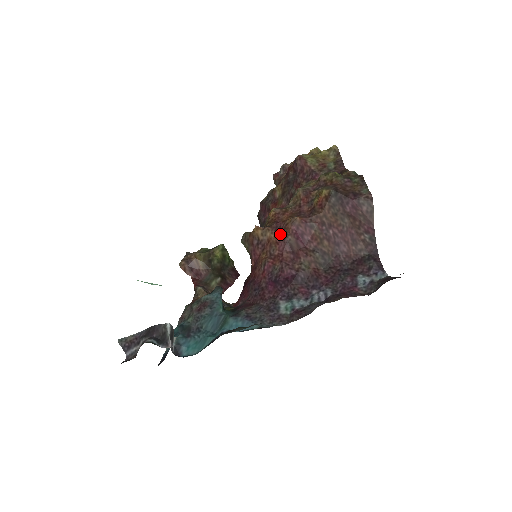
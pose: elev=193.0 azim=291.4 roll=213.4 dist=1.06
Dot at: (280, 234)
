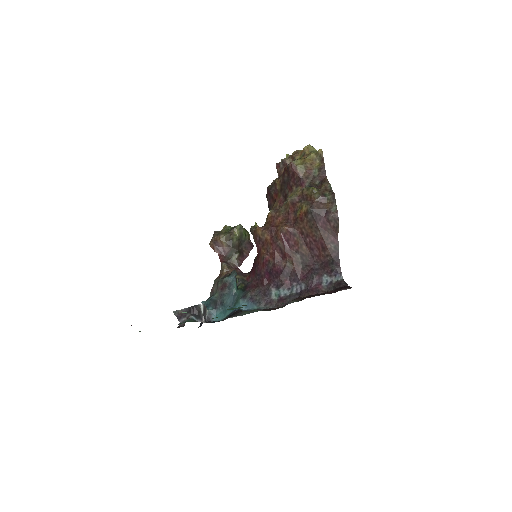
Dot at: (273, 237)
